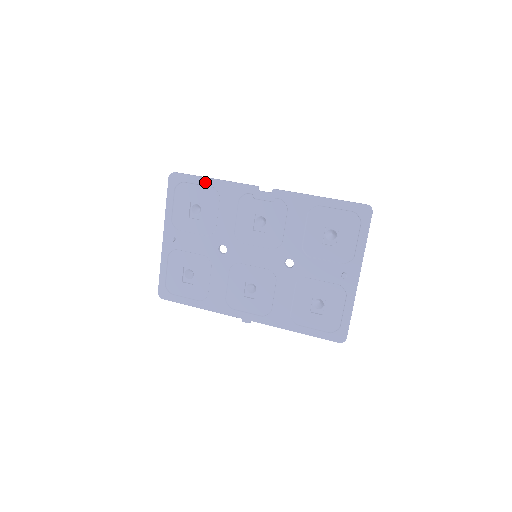
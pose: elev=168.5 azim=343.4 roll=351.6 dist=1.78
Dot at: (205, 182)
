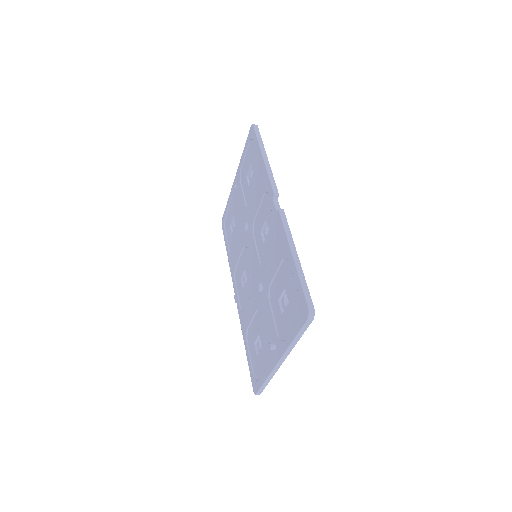
Dot at: (259, 154)
